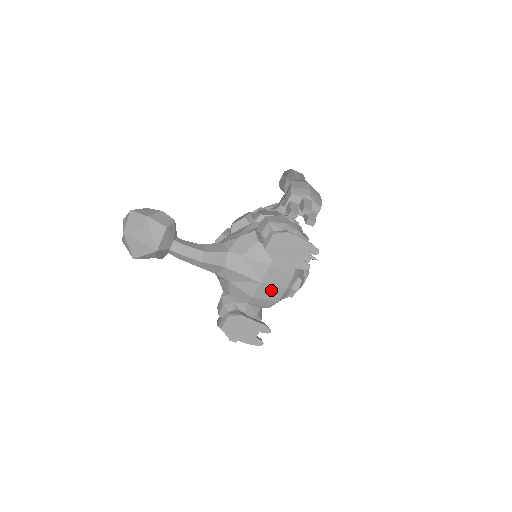
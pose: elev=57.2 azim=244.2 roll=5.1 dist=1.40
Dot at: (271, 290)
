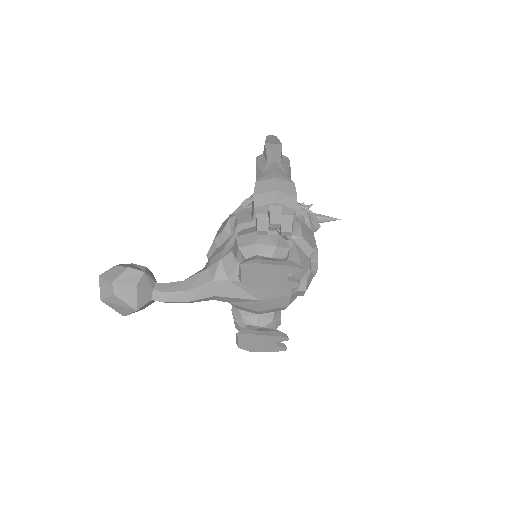
Dot at: (274, 301)
